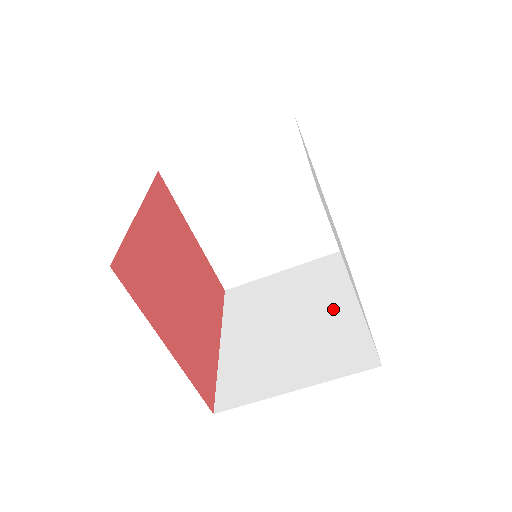
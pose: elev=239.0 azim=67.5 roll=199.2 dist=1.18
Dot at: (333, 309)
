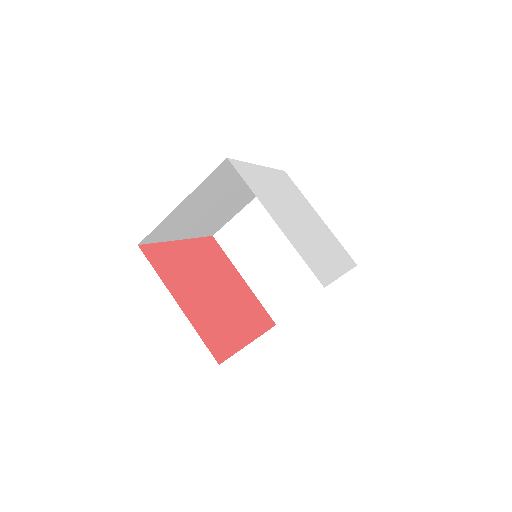
Dot at: occluded
